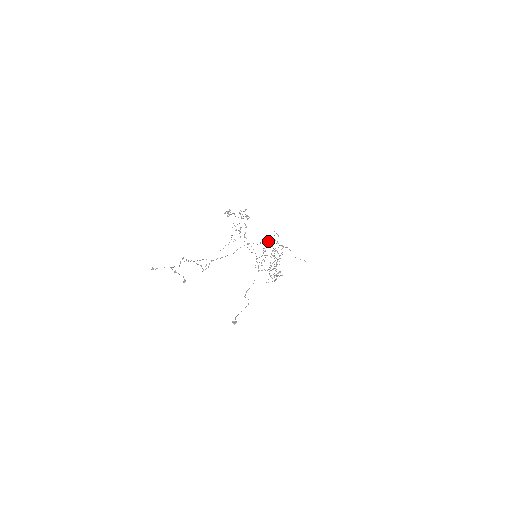
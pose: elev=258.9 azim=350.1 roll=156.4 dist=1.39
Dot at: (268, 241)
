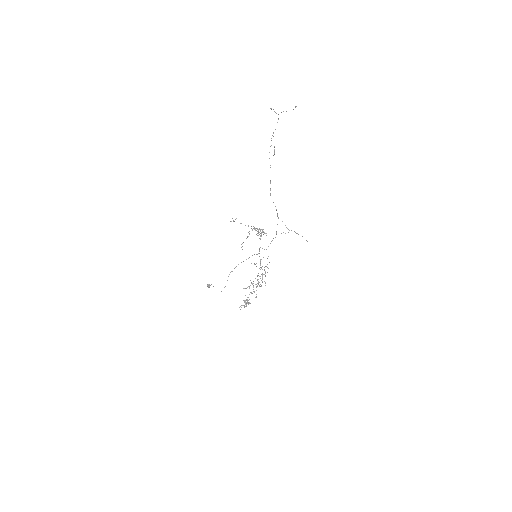
Dot at: occluded
